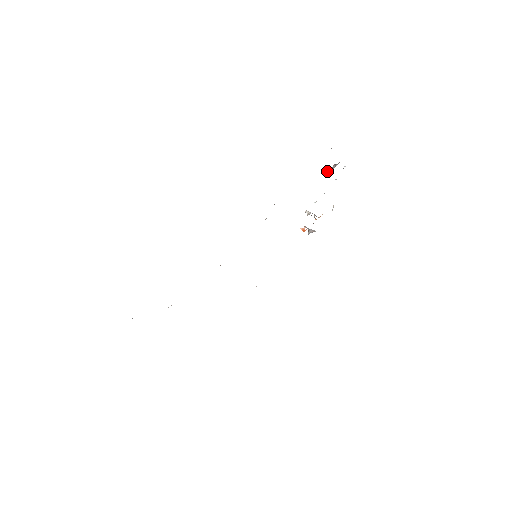
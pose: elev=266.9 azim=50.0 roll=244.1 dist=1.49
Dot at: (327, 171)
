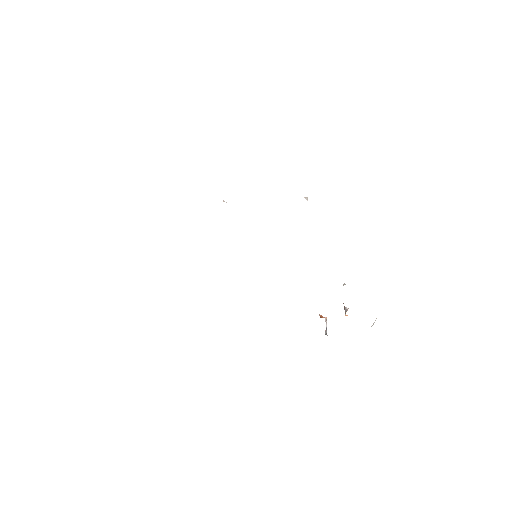
Dot at: occluded
